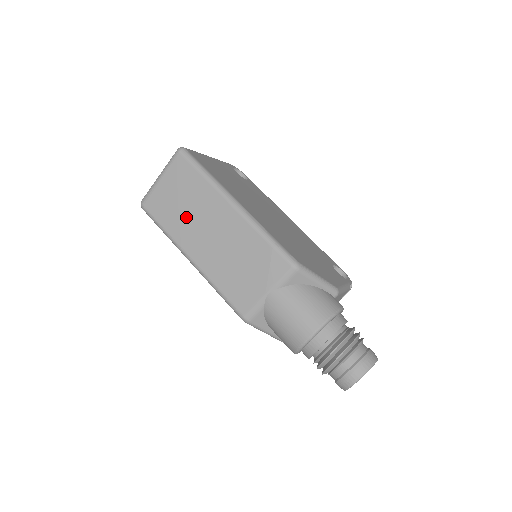
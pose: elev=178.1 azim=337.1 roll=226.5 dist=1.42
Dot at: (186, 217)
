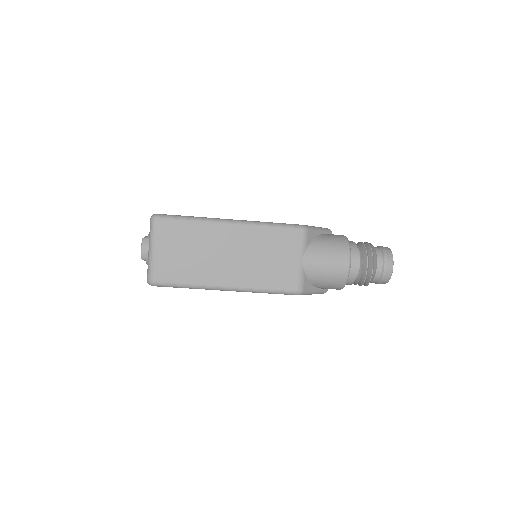
Dot at: (199, 260)
